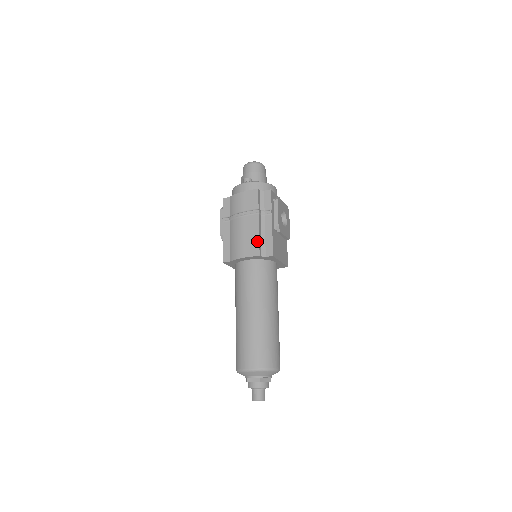
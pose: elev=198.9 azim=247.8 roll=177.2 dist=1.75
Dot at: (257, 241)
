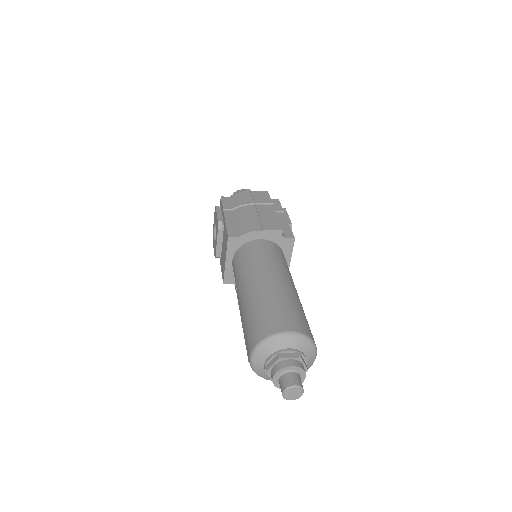
Dot at: (277, 221)
